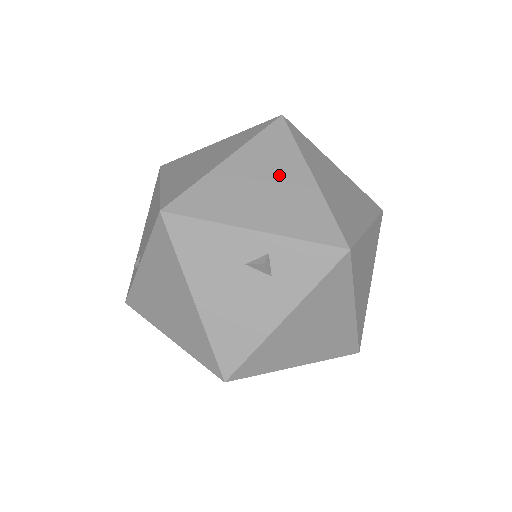
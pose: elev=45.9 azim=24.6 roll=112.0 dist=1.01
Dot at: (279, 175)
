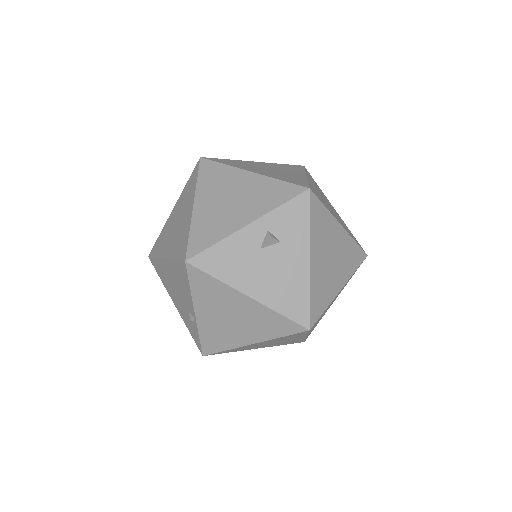
Dot at: (232, 187)
